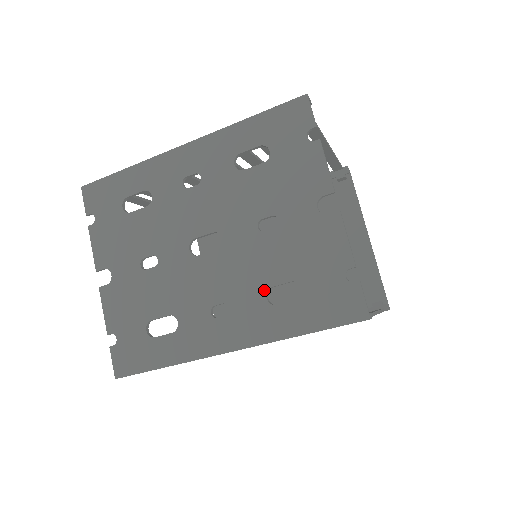
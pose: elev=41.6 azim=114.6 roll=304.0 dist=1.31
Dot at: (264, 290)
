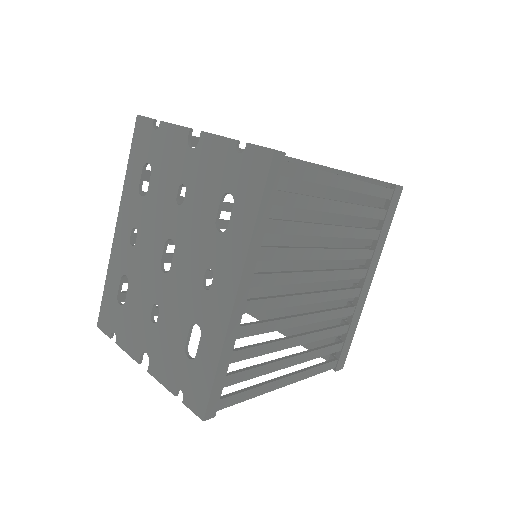
Dot at: (214, 230)
